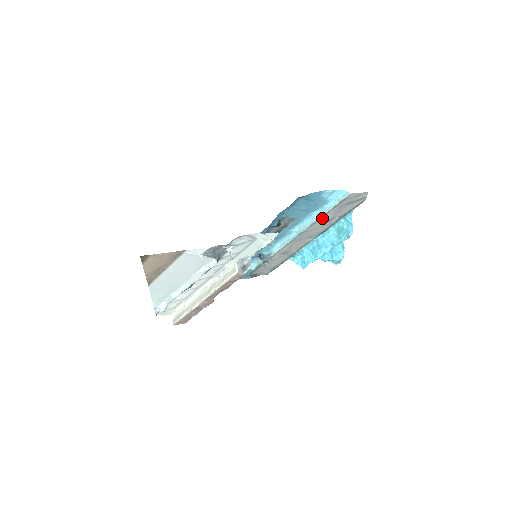
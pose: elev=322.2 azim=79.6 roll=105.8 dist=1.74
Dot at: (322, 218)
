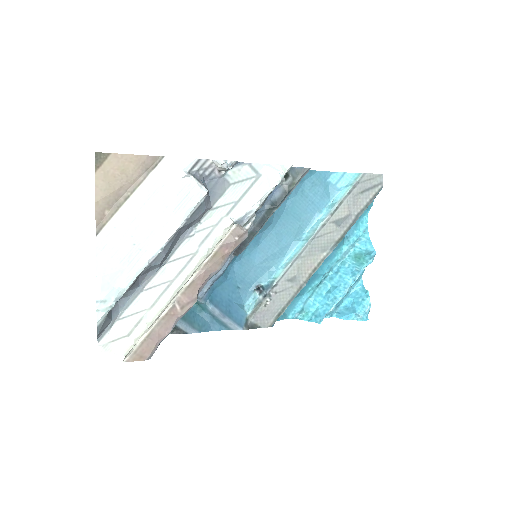
Dot at: (335, 213)
